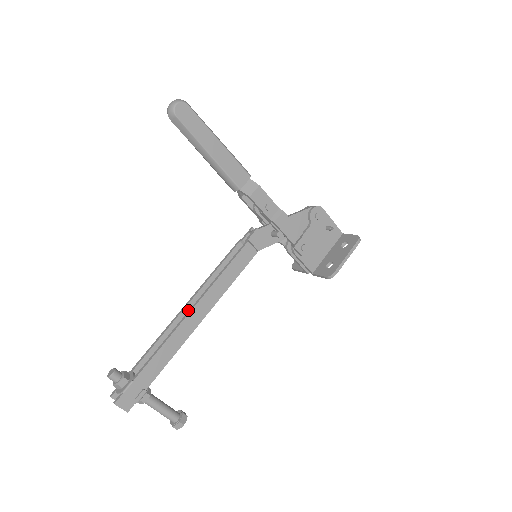
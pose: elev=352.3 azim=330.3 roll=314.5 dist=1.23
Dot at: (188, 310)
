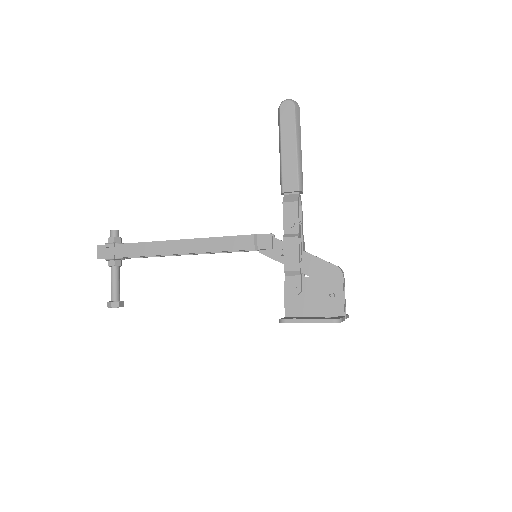
Dot at: occluded
